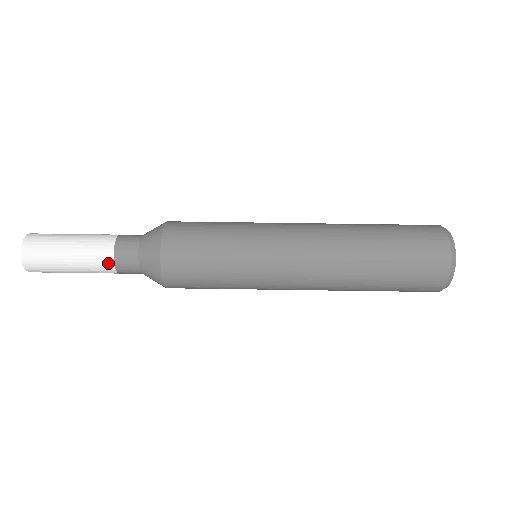
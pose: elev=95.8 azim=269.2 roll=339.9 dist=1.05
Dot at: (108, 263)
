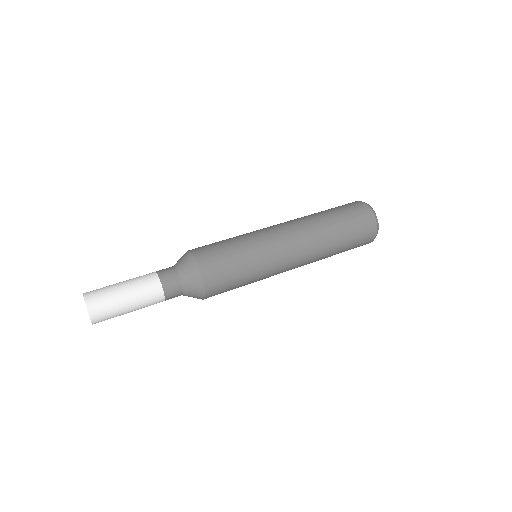
Dot at: (158, 290)
